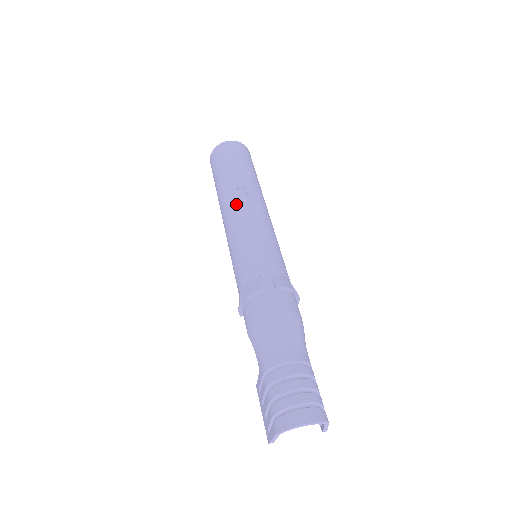
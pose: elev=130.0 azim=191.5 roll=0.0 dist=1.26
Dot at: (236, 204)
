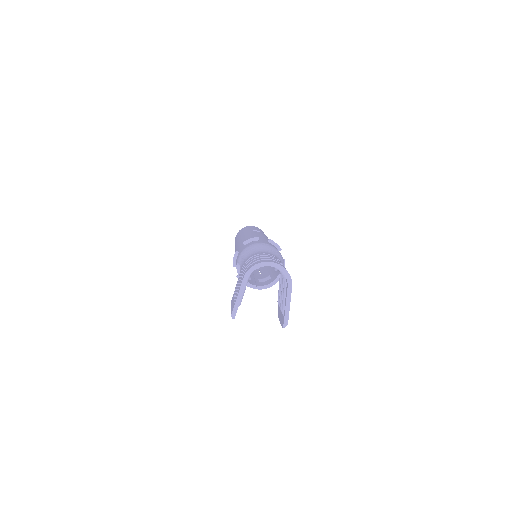
Dot at: occluded
